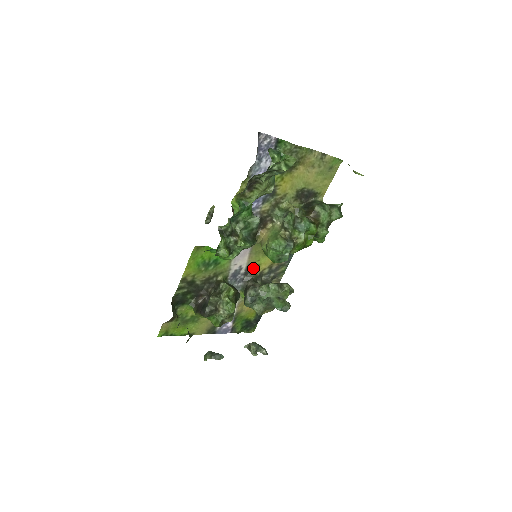
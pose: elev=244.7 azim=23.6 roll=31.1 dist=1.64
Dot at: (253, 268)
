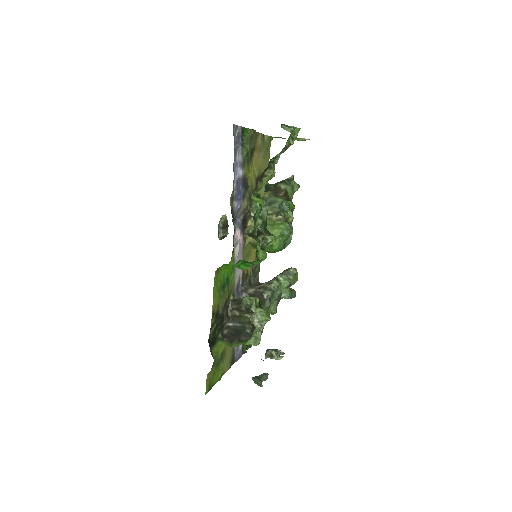
Dot at: (245, 275)
